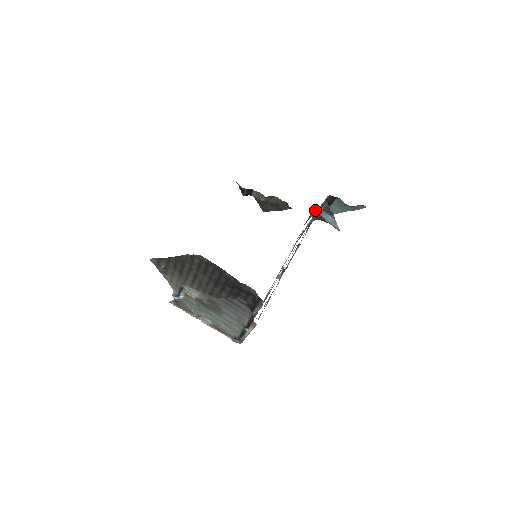
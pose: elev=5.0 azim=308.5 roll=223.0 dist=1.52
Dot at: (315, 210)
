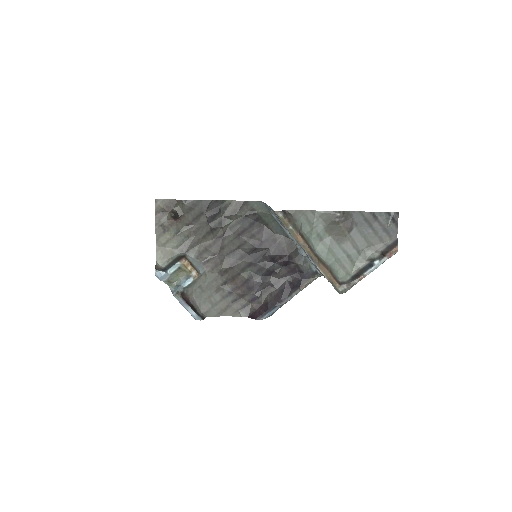
Dot at: occluded
